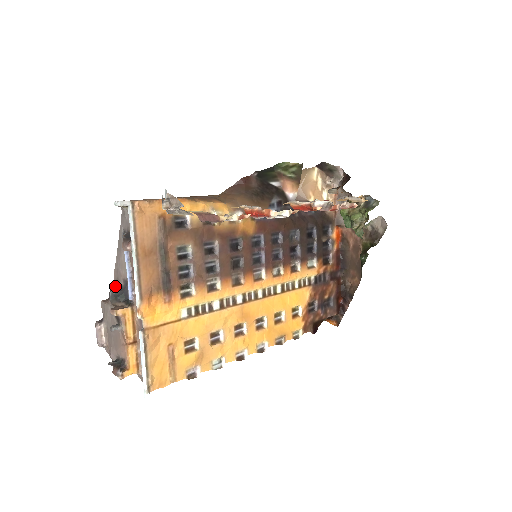
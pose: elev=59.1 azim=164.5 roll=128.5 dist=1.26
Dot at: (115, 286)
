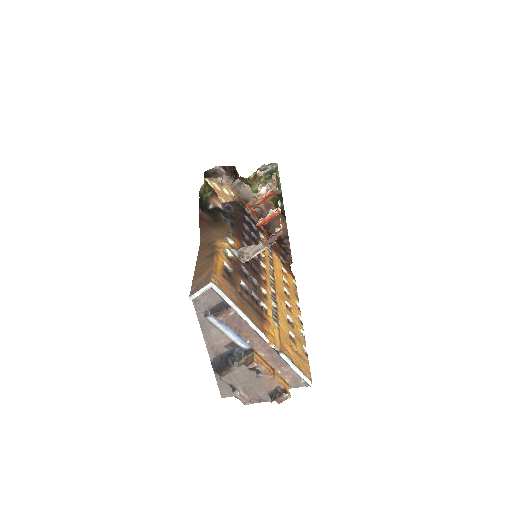
Dot at: (219, 359)
